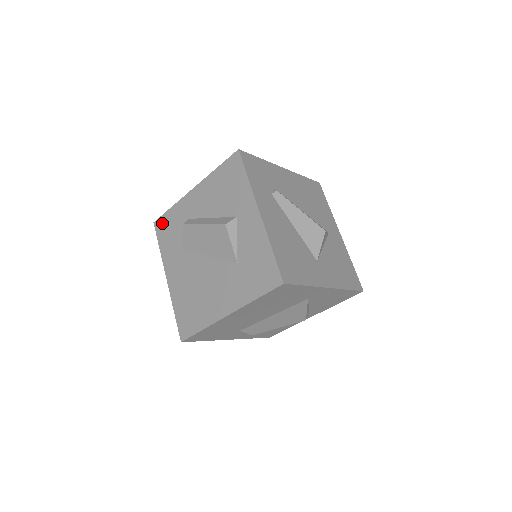
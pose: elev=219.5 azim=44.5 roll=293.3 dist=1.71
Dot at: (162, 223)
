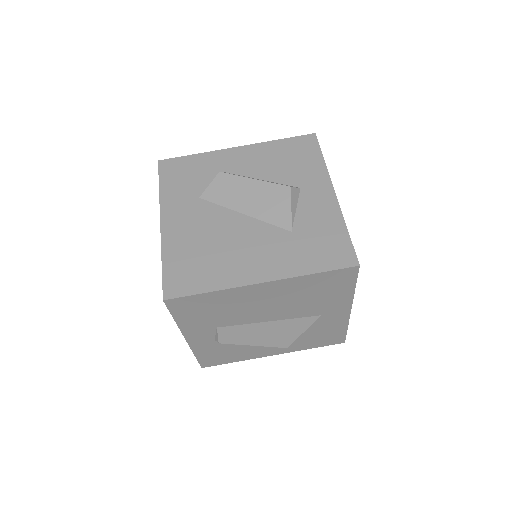
Dot at: (174, 164)
